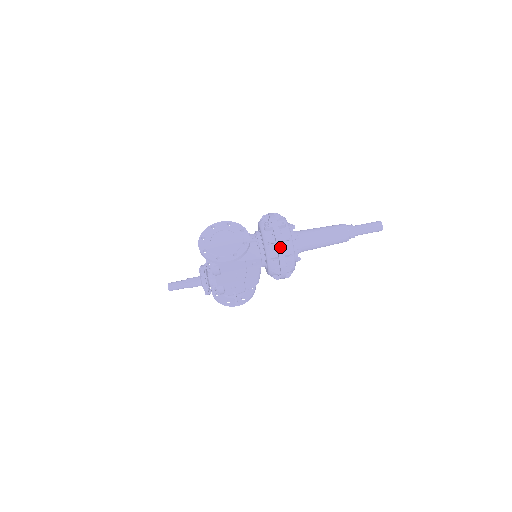
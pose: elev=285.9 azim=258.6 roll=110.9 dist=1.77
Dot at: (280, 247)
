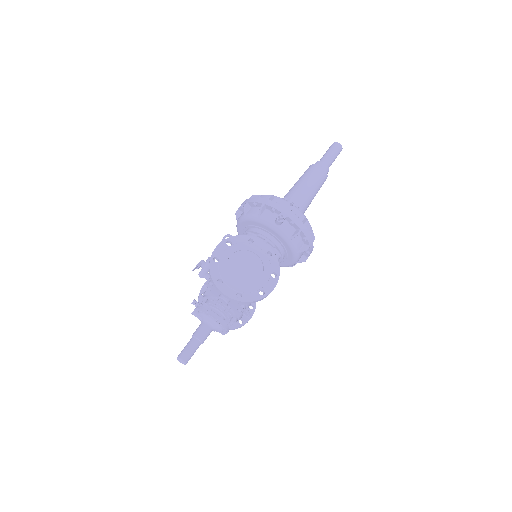
Dot at: (307, 233)
